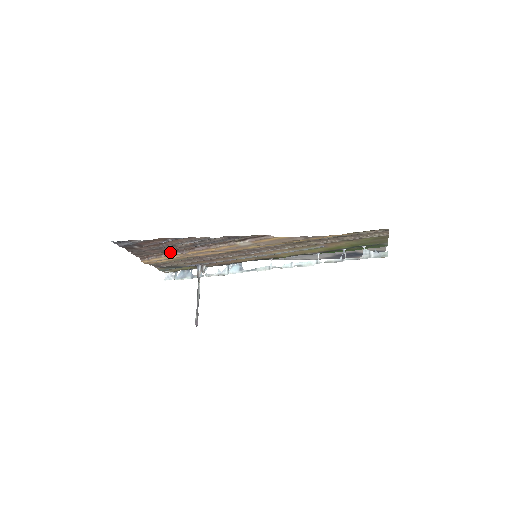
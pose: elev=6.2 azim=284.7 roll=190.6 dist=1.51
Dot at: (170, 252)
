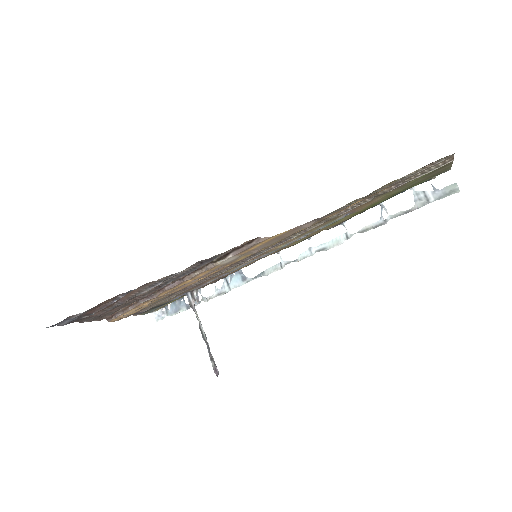
Dot at: (136, 302)
